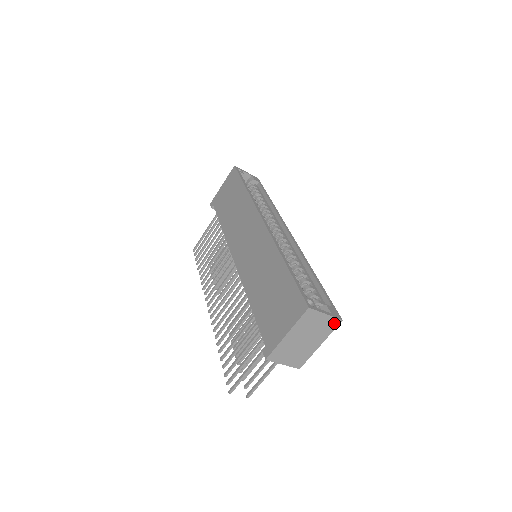
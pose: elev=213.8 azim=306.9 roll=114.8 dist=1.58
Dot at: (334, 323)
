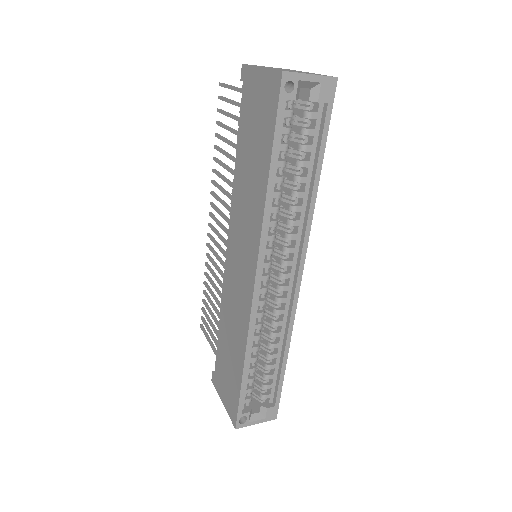
Dot at: occluded
